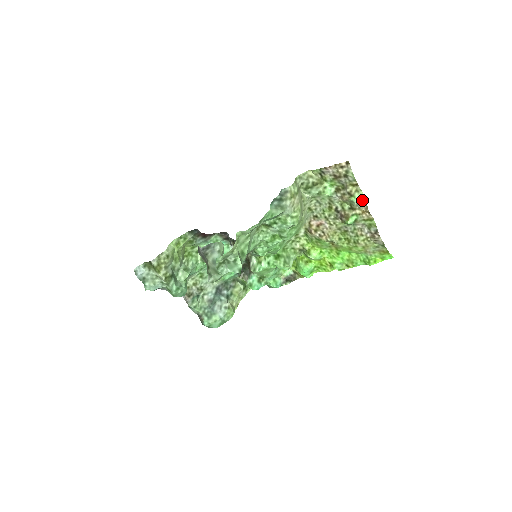
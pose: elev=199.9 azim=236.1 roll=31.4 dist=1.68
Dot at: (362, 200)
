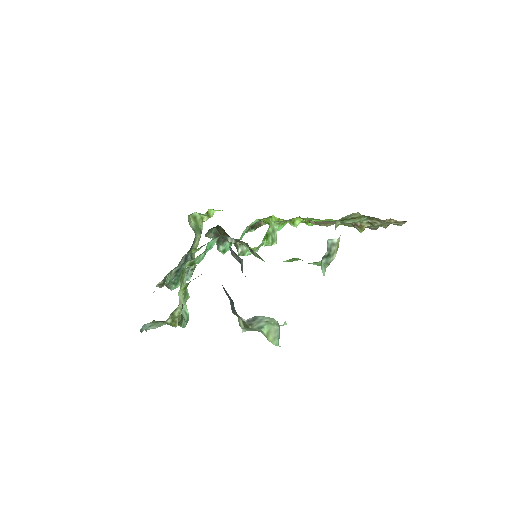
Dot at: (387, 225)
